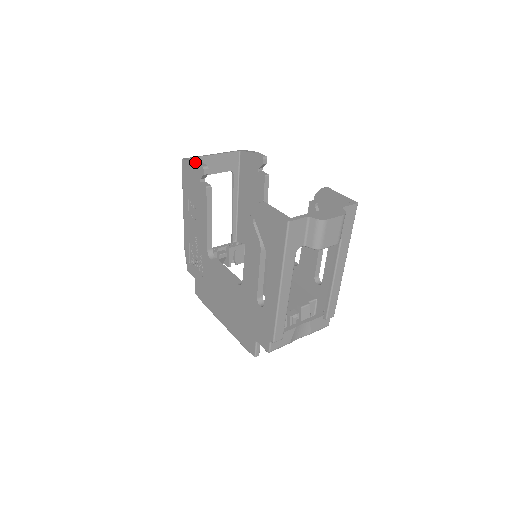
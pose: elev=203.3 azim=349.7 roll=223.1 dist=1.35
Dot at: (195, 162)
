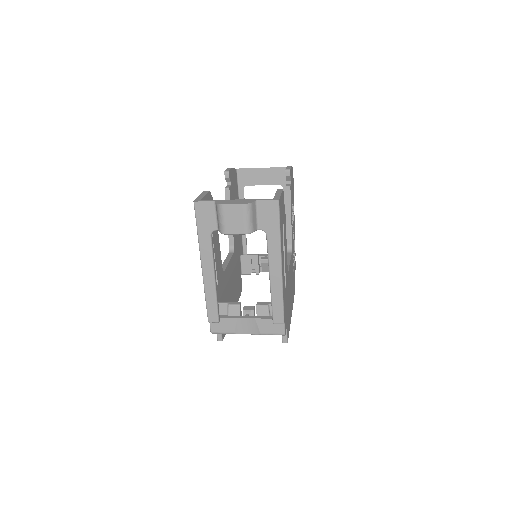
Dot at: (227, 168)
